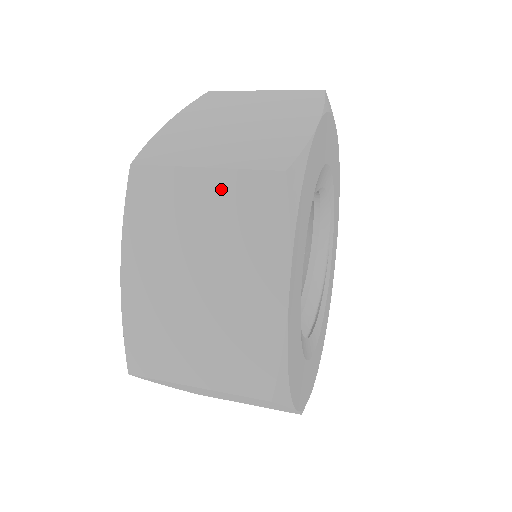
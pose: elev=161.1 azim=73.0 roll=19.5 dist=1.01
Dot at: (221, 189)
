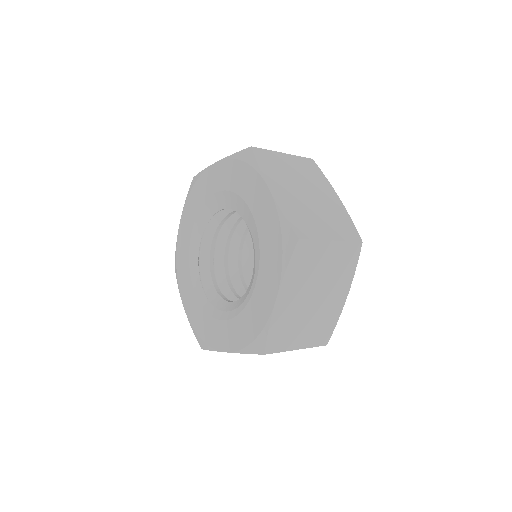
Dot at: (337, 251)
